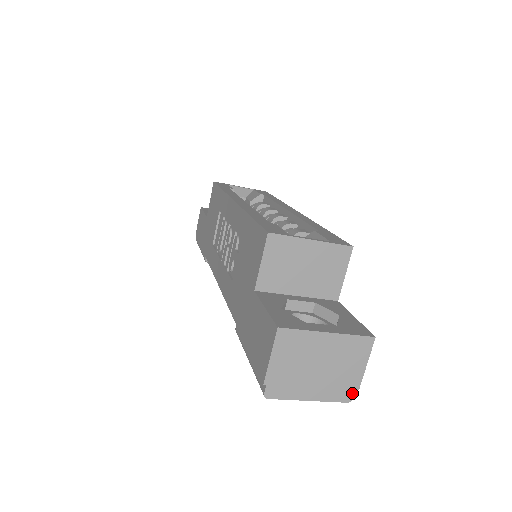
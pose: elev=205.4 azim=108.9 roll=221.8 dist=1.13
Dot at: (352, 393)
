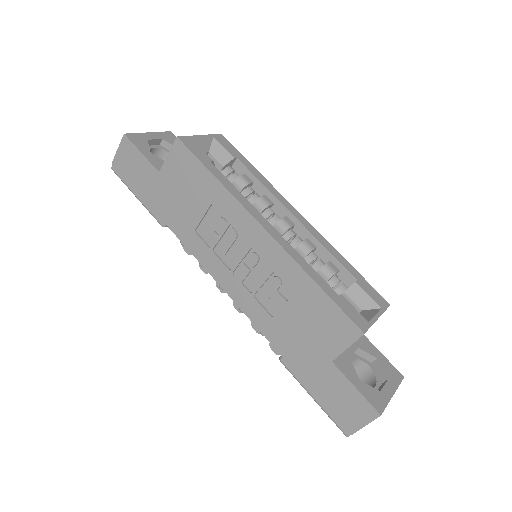
Dot at: occluded
